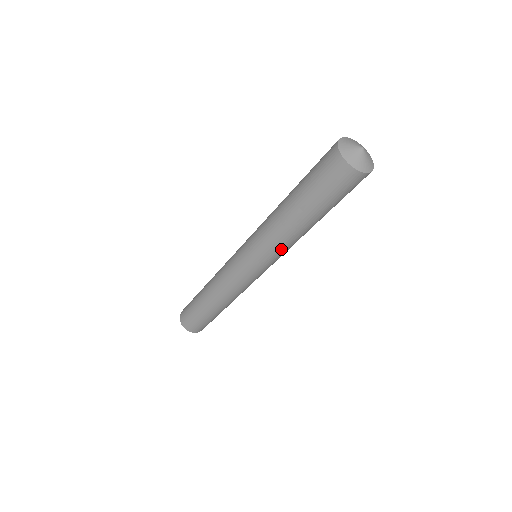
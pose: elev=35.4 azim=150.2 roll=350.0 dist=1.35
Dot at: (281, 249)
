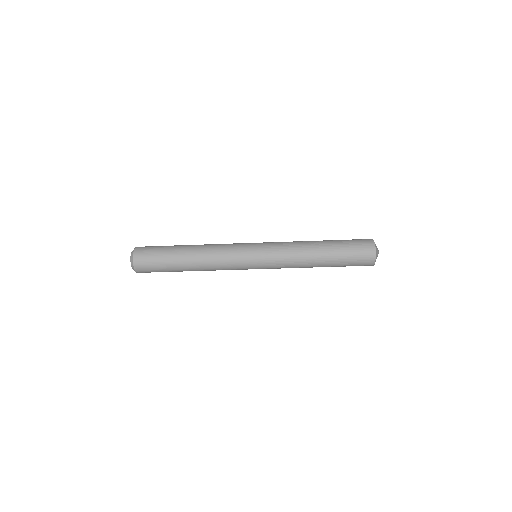
Dot at: (288, 265)
